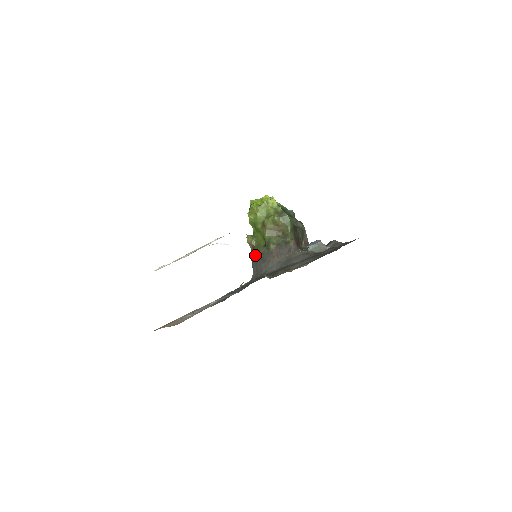
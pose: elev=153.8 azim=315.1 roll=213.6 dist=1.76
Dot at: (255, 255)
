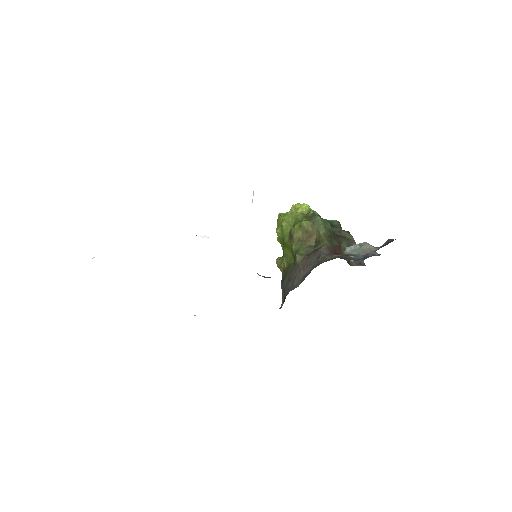
Dot at: (283, 278)
